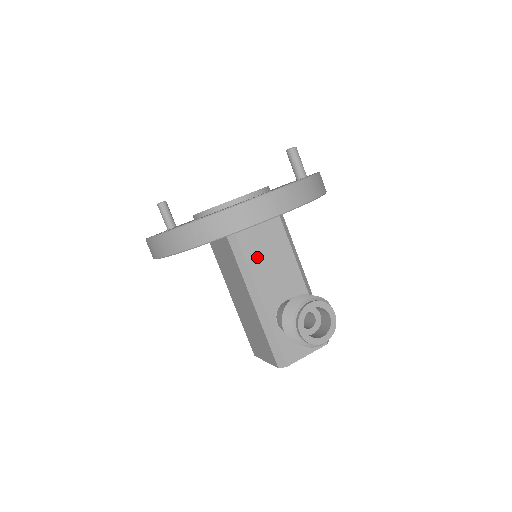
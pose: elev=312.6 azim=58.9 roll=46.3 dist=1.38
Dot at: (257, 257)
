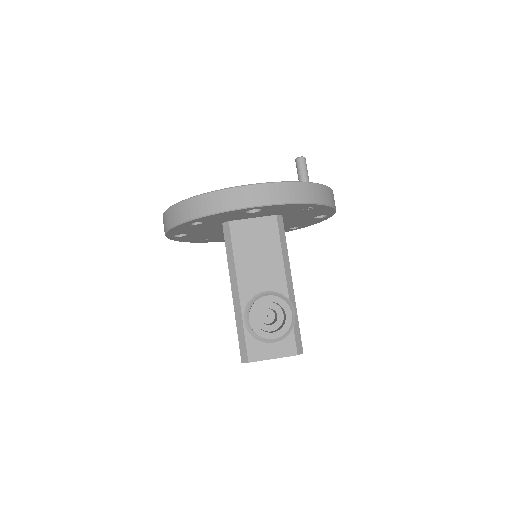
Dot at: (245, 250)
